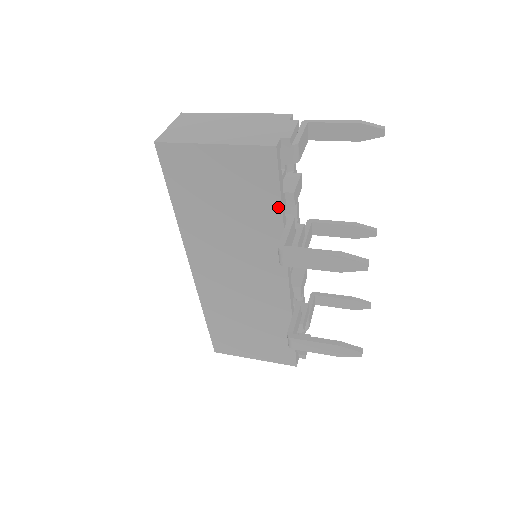
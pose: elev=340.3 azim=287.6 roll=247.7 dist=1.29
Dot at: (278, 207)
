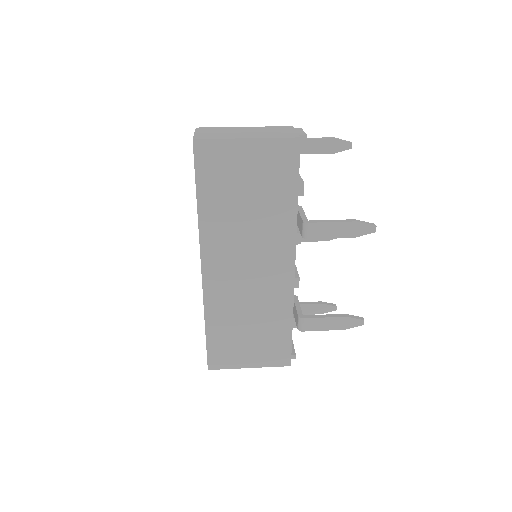
Dot at: (295, 193)
